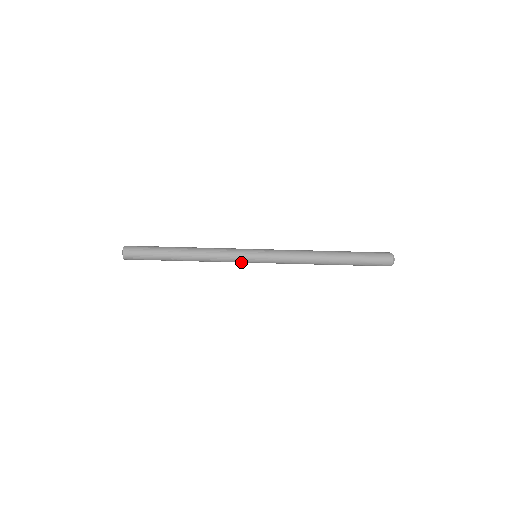
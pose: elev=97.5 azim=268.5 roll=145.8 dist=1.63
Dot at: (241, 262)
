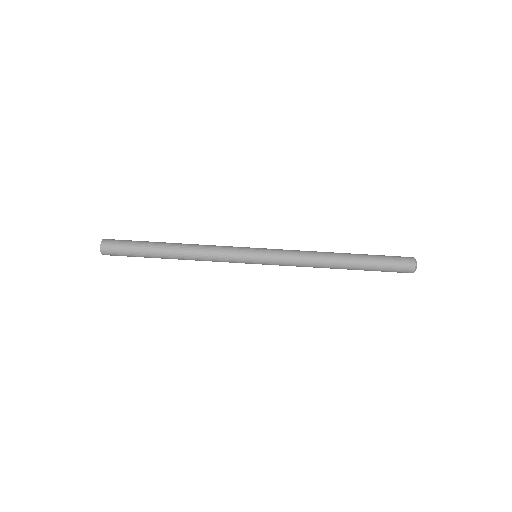
Dot at: (238, 262)
